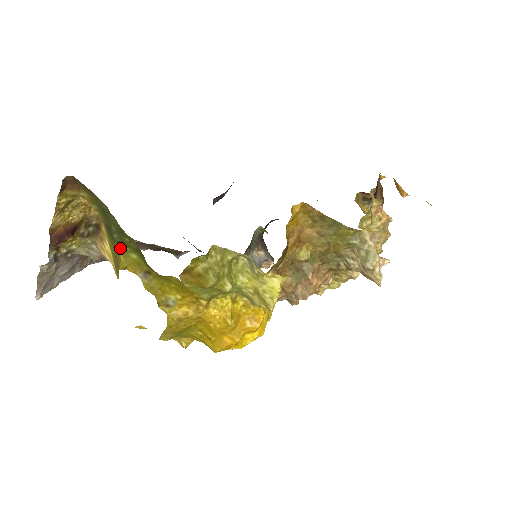
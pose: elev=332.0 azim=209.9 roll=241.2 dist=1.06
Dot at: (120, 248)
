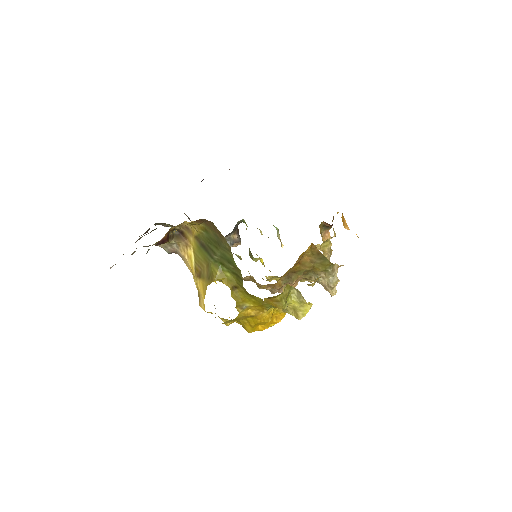
Dot at: (217, 265)
